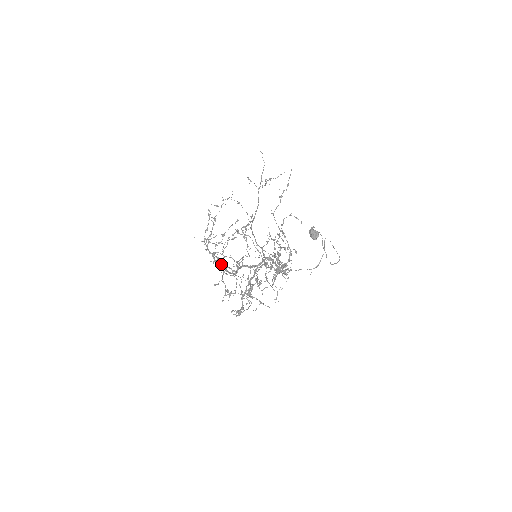
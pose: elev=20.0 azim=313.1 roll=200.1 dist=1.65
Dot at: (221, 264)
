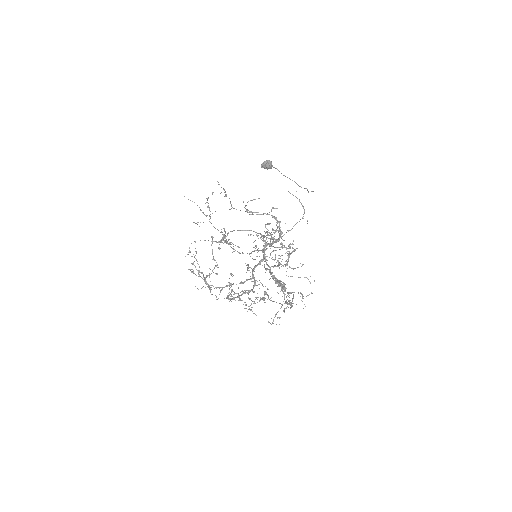
Dot at: occluded
